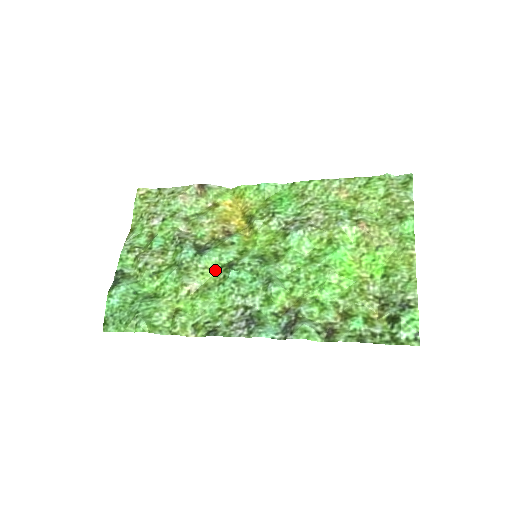
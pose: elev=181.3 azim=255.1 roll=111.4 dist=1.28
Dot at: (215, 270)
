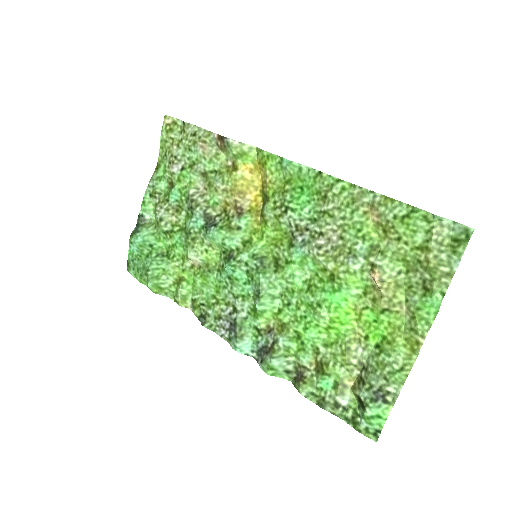
Dot at: (218, 252)
